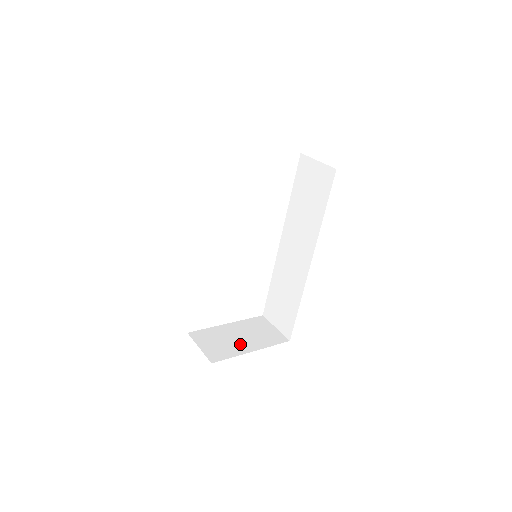
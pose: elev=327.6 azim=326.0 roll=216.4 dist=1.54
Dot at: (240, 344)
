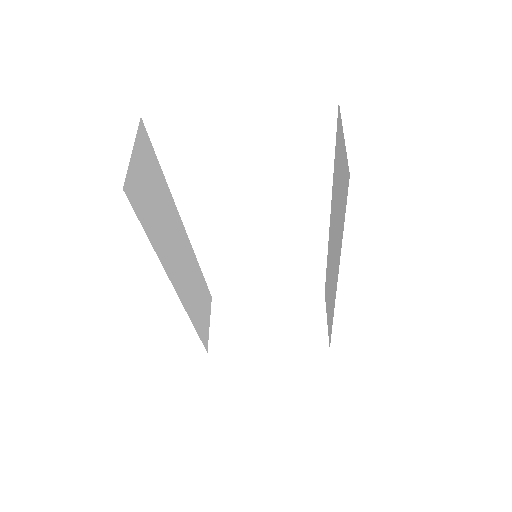
Dot at: (260, 334)
